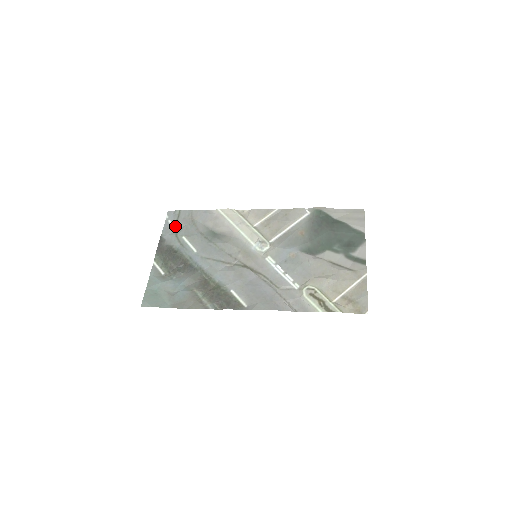
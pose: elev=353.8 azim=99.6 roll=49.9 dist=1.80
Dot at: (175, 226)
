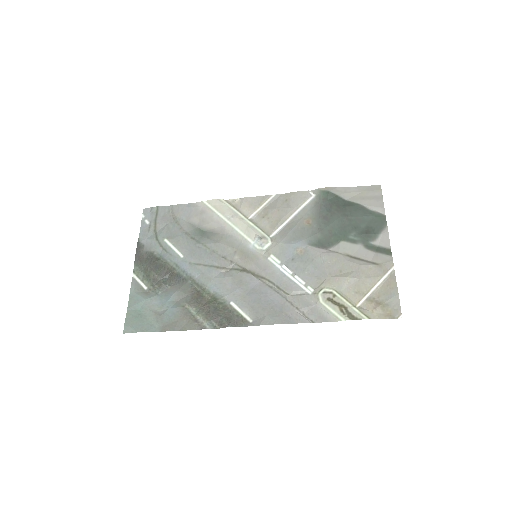
Dot at: (154, 227)
